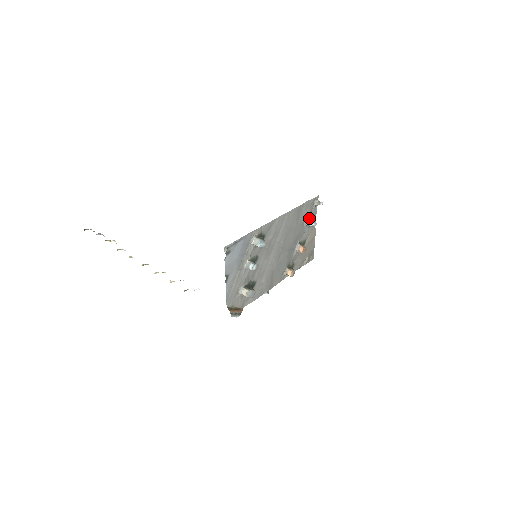
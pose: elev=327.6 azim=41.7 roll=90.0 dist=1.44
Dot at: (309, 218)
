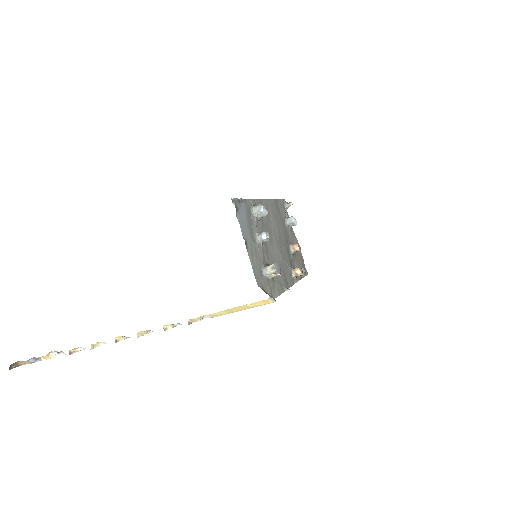
Dot at: (287, 218)
